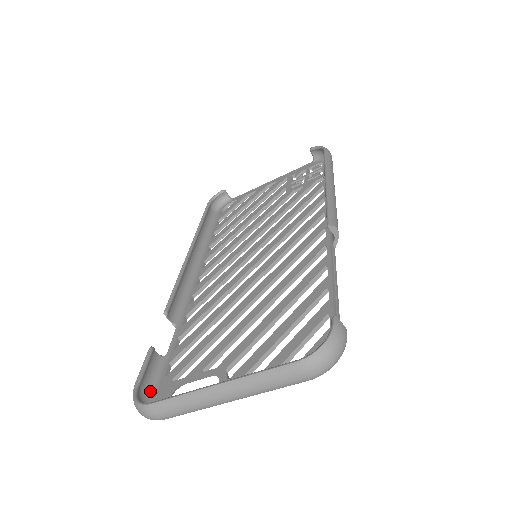
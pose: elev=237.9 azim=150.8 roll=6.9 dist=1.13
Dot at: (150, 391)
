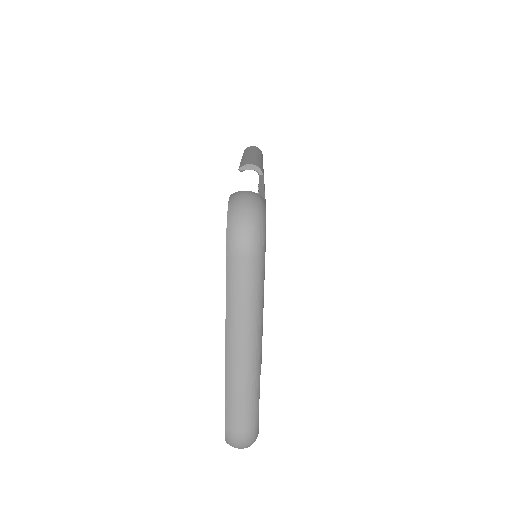
Dot at: occluded
